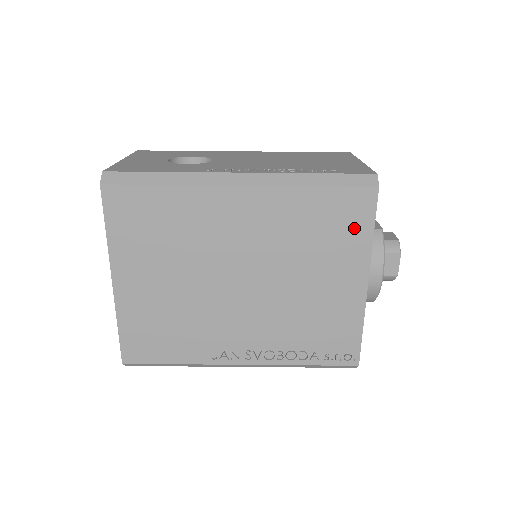
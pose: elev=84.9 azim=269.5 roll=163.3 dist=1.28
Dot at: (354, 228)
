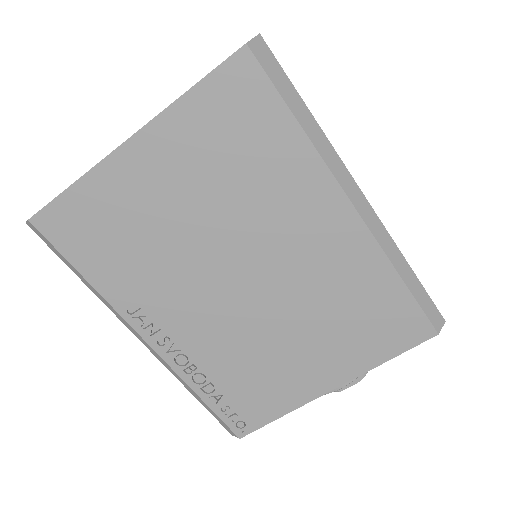
Dot at: (382, 342)
